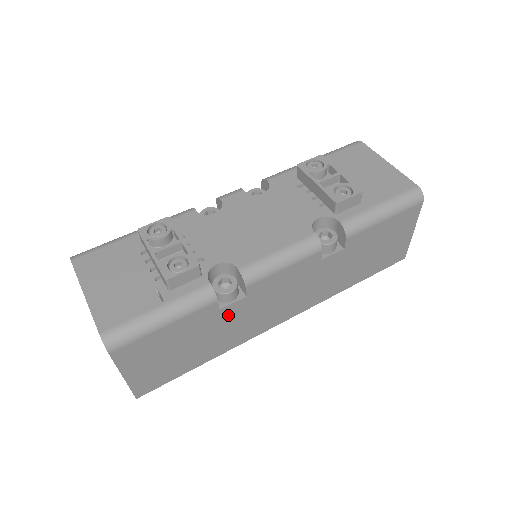
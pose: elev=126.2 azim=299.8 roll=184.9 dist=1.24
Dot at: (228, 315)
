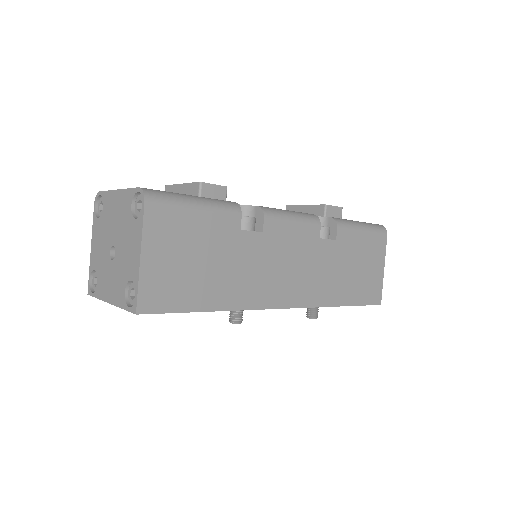
Dot at: (245, 246)
